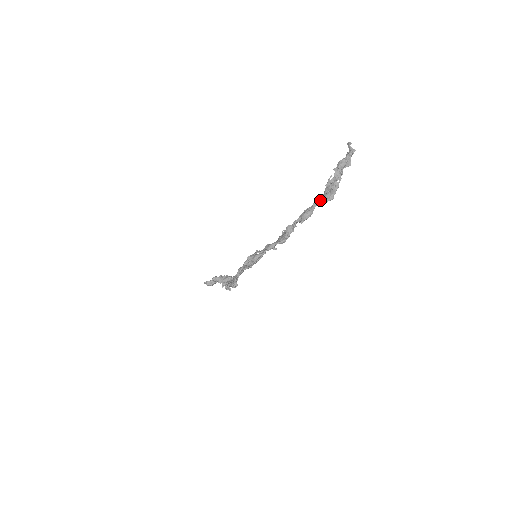
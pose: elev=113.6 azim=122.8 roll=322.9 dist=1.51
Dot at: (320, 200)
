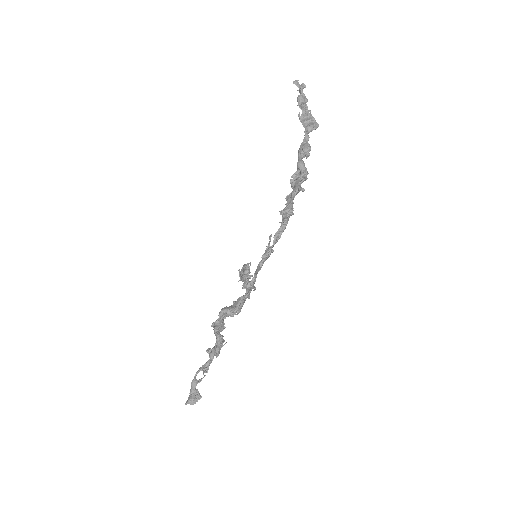
Dot at: (308, 130)
